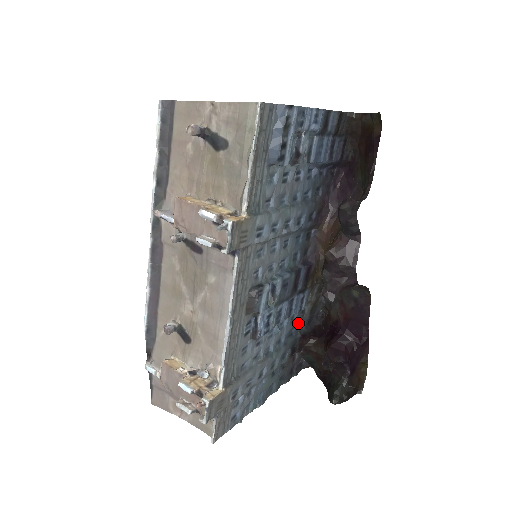
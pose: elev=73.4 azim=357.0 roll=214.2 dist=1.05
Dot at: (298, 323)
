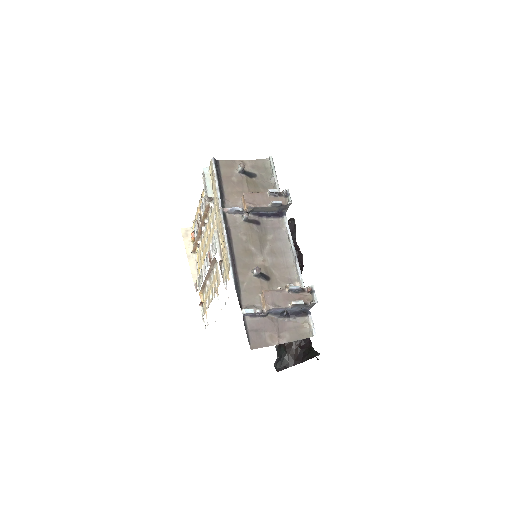
Dot at: occluded
